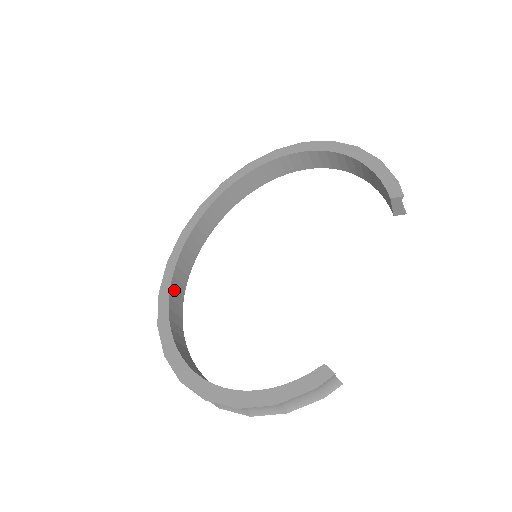
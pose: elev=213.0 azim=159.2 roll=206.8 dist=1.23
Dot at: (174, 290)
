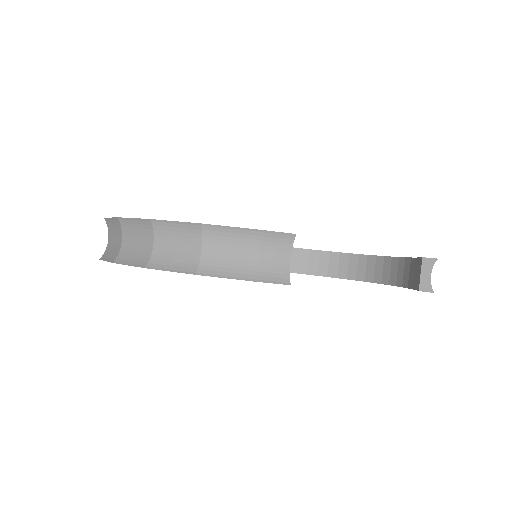
Dot at: occluded
